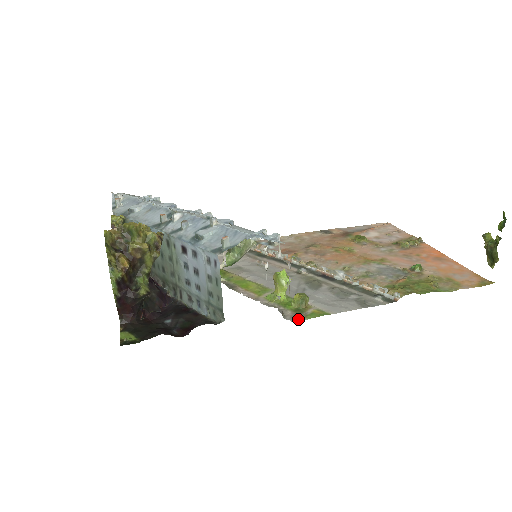
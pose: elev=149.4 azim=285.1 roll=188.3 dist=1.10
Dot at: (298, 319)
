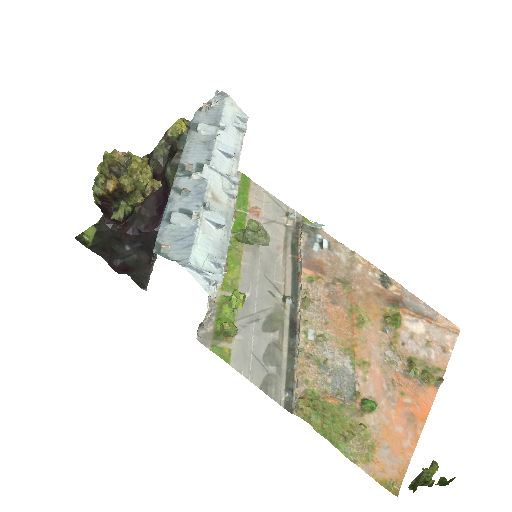
Dot at: (205, 341)
